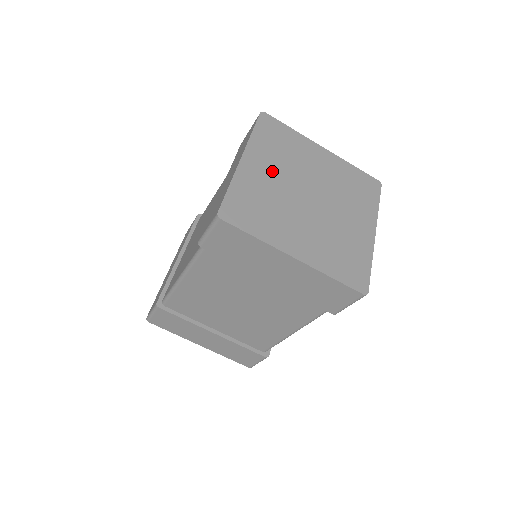
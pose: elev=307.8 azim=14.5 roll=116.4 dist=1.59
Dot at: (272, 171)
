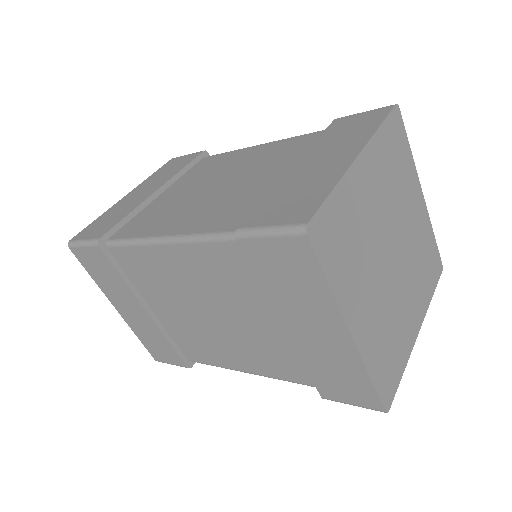
Dot at: (377, 195)
